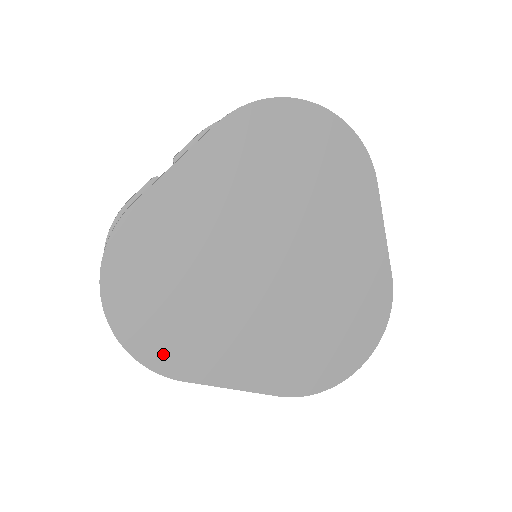
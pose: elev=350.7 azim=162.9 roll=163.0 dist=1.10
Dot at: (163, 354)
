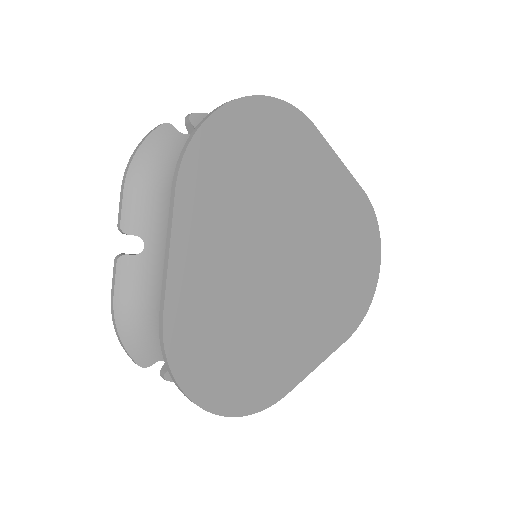
Dot at: (262, 393)
